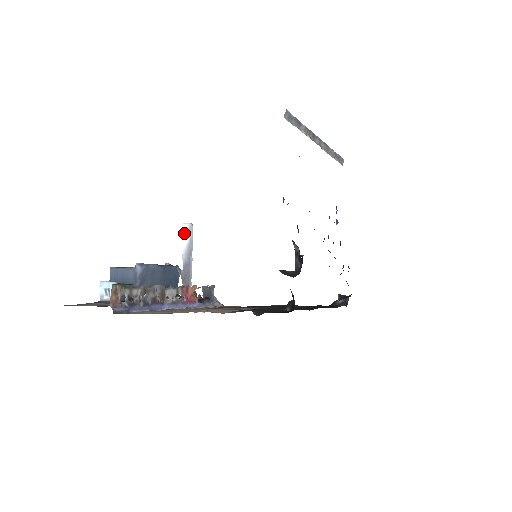
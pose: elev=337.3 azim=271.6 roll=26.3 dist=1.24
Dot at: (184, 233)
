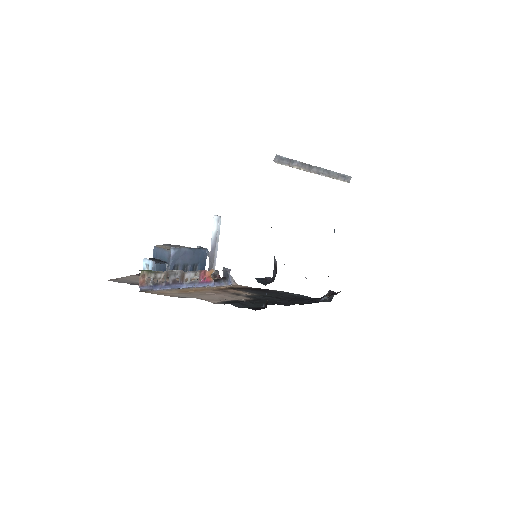
Dot at: (214, 223)
